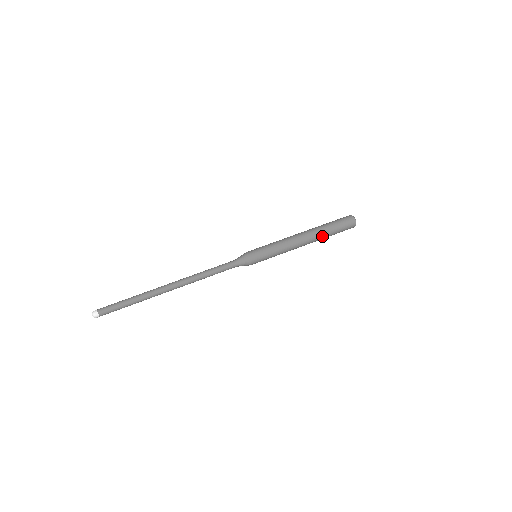
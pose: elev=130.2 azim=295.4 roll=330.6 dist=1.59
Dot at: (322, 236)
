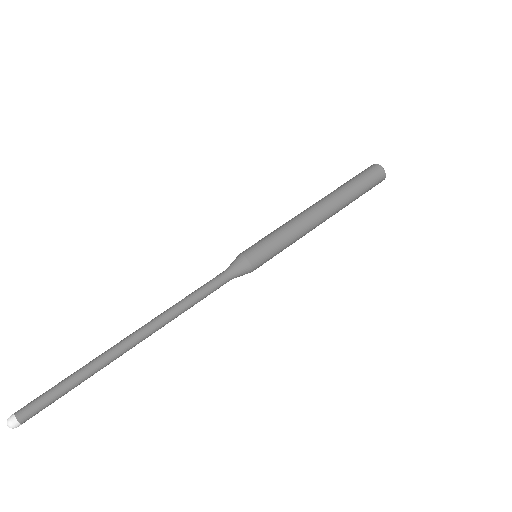
Dot at: (344, 204)
